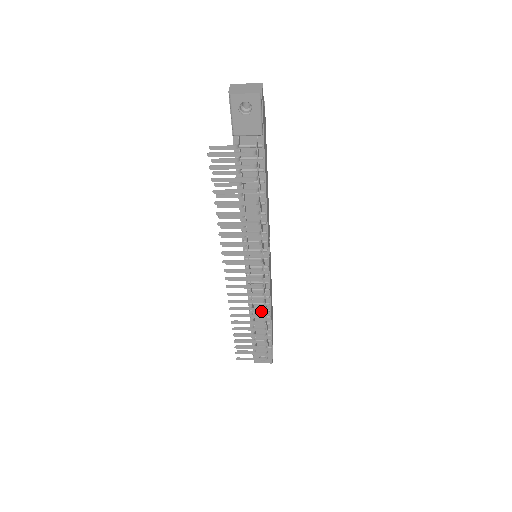
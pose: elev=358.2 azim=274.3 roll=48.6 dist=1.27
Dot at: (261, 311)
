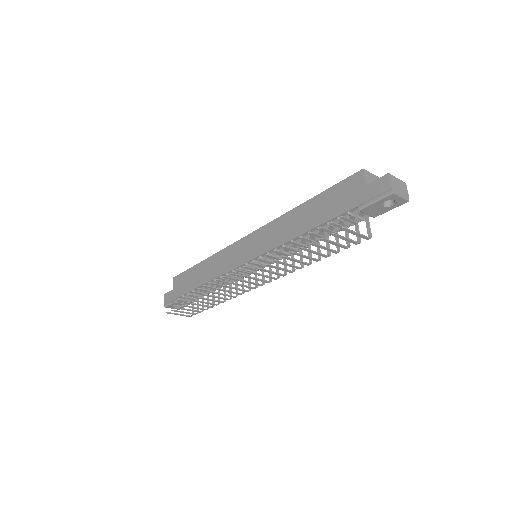
Dot at: occluded
